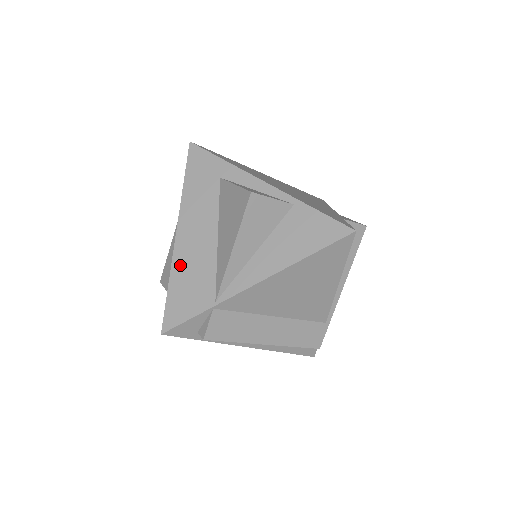
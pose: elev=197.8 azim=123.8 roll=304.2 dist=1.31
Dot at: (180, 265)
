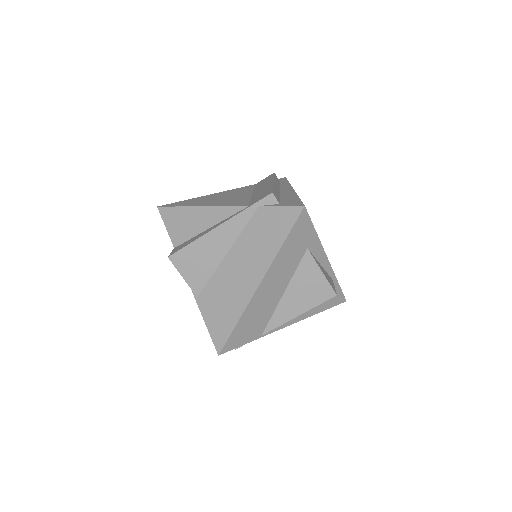
Dot at: (251, 310)
